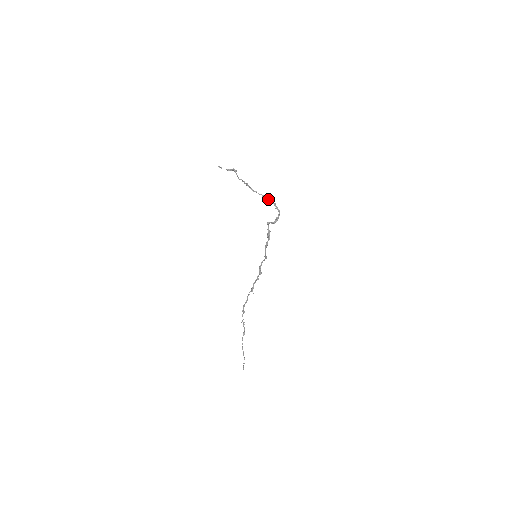
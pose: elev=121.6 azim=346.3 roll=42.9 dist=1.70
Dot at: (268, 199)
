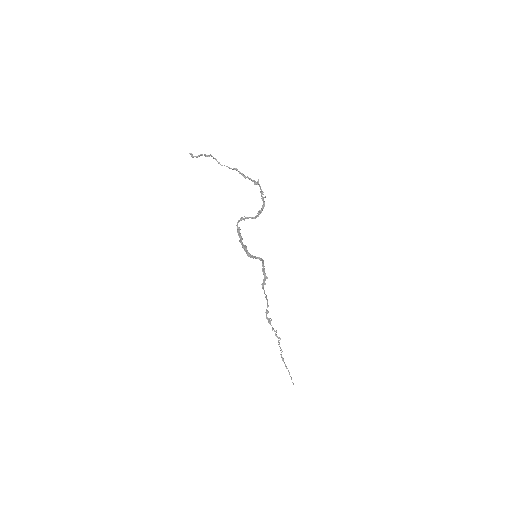
Dot at: (260, 187)
